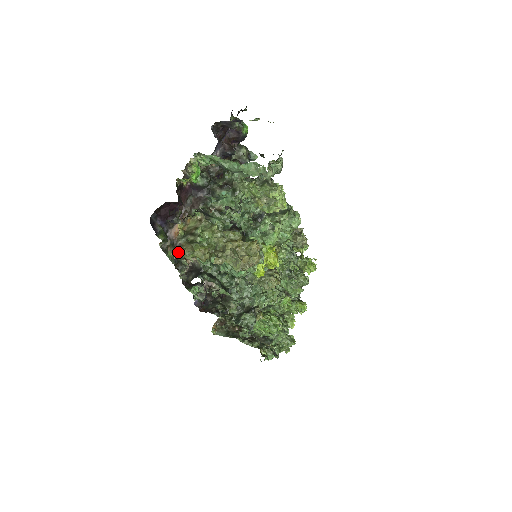
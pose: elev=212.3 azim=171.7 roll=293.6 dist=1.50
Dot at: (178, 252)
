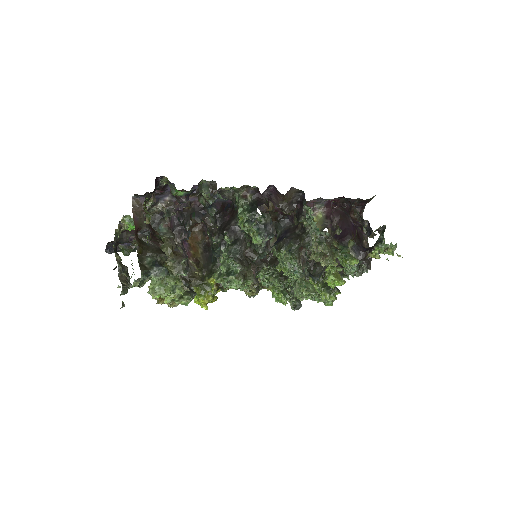
Dot at: occluded
